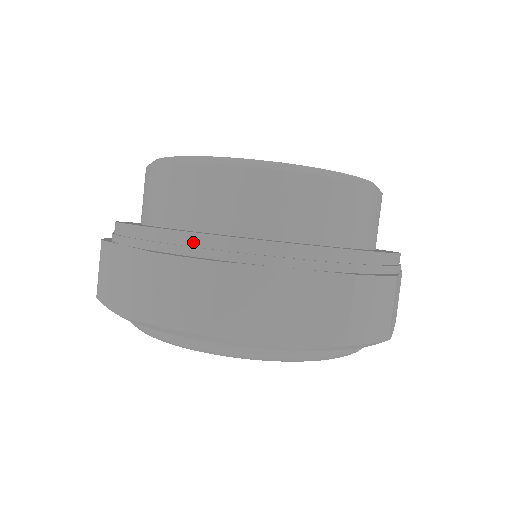
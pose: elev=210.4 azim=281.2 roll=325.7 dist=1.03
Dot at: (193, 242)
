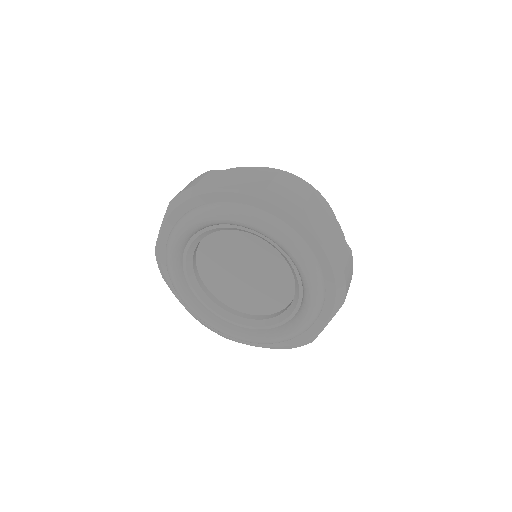
Dot at: occluded
